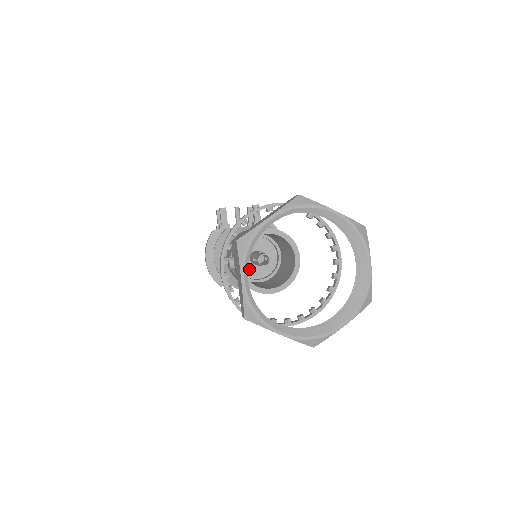
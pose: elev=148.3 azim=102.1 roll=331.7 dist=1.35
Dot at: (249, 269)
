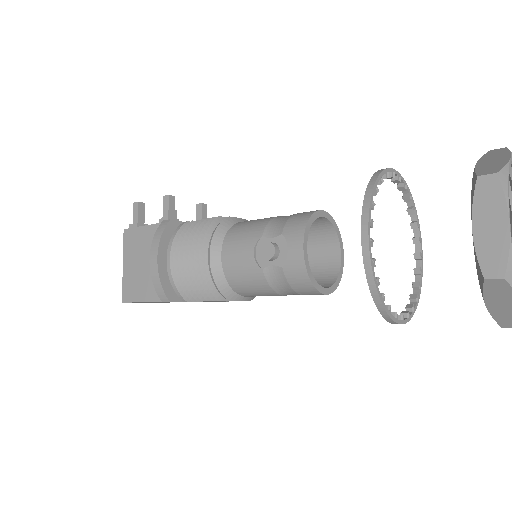
Dot at: occluded
